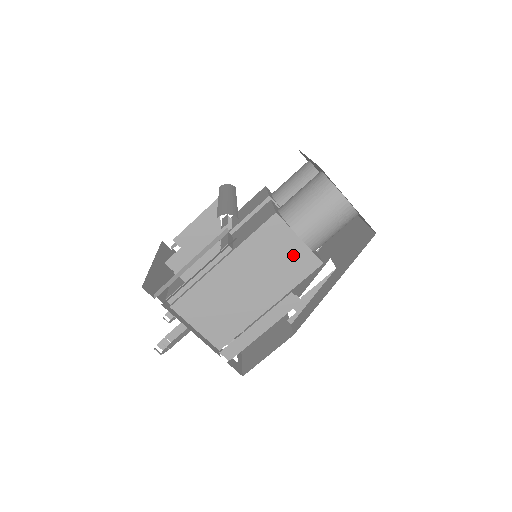
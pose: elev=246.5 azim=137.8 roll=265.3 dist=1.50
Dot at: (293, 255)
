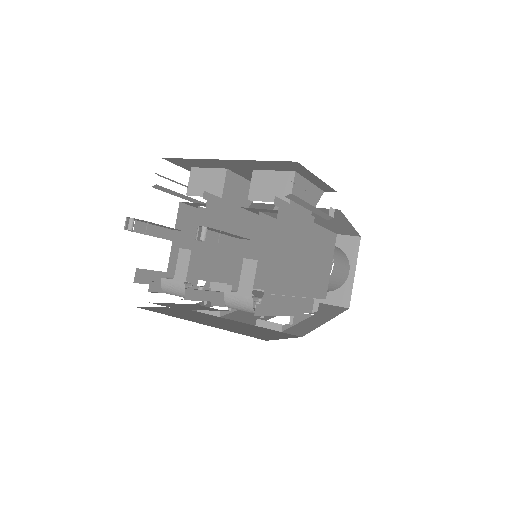
Dot at: (325, 273)
